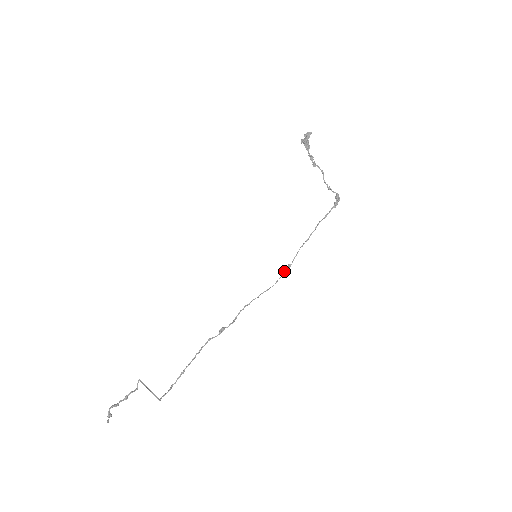
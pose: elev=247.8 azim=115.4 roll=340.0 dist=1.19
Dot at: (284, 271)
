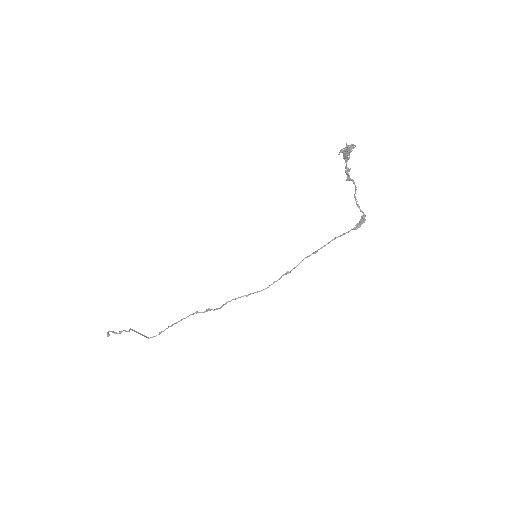
Dot at: (280, 277)
